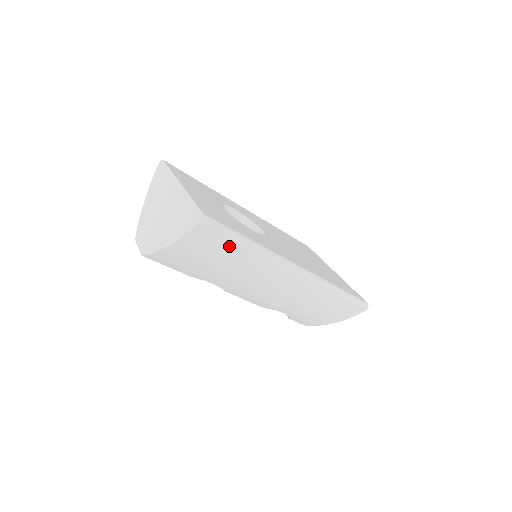
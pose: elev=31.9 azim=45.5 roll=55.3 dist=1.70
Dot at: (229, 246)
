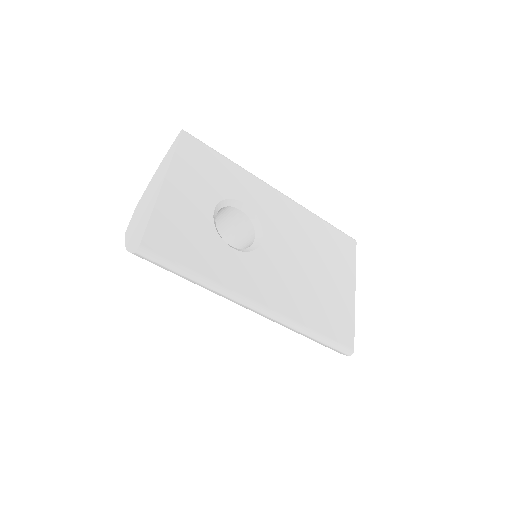
Dot at: (175, 273)
